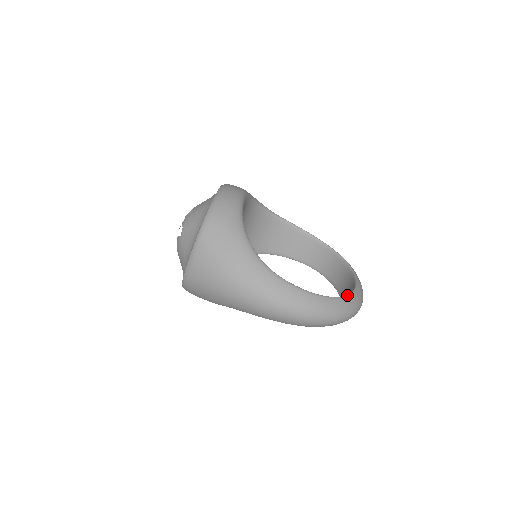
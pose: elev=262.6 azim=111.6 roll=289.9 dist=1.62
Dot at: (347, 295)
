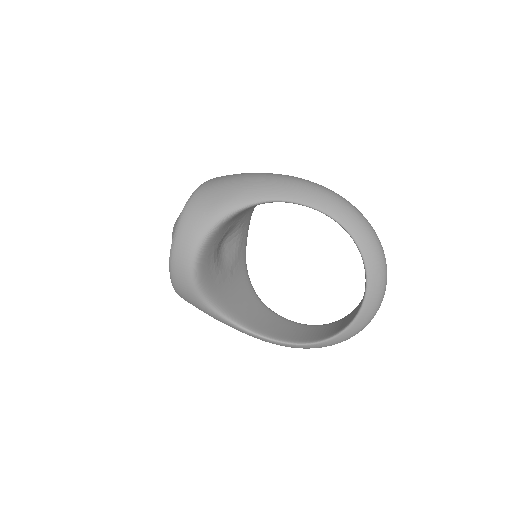
Dot at: occluded
